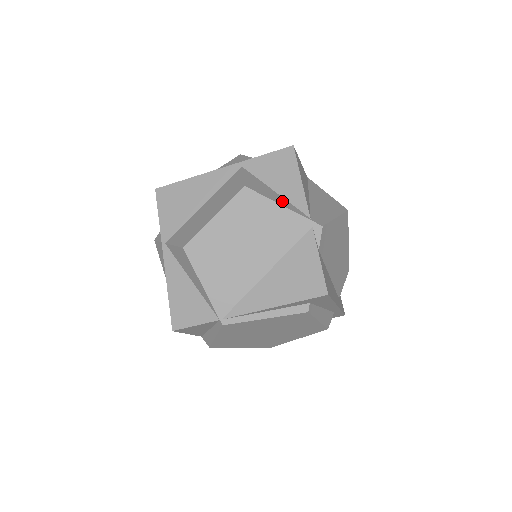
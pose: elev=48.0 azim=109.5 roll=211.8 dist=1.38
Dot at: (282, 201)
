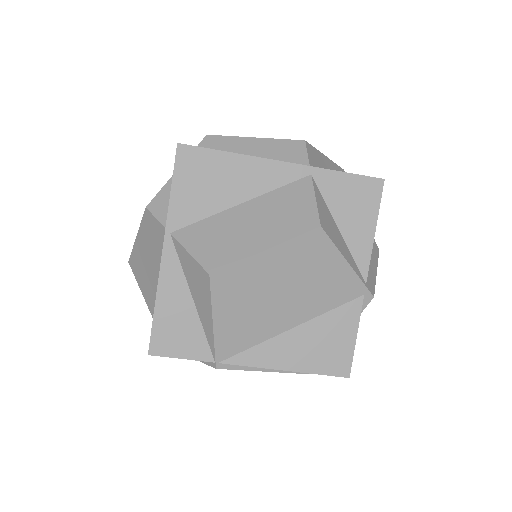
Dot at: (347, 252)
